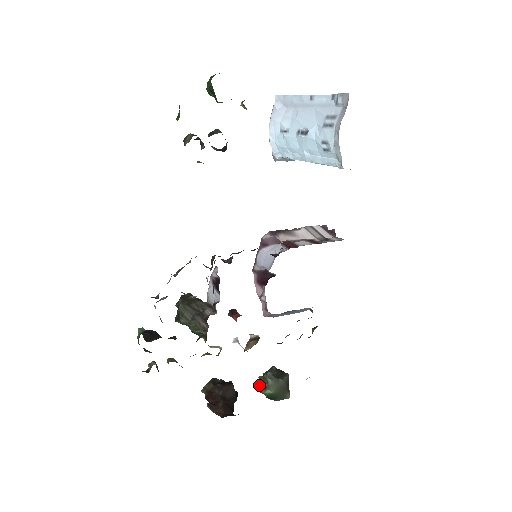
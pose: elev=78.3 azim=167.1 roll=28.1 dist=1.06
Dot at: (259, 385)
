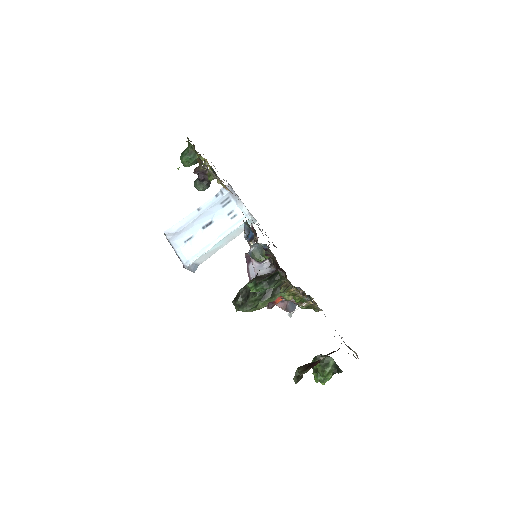
Dot at: (321, 370)
